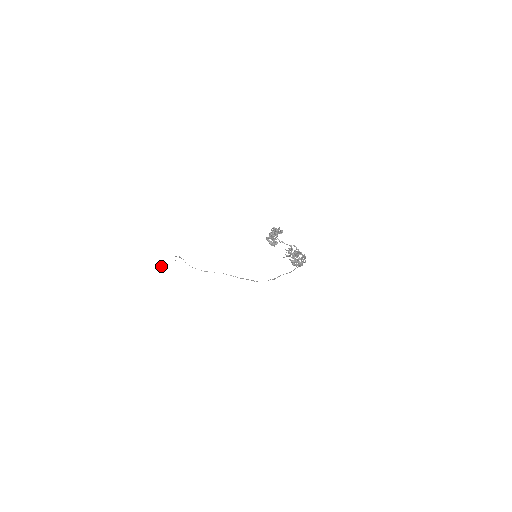
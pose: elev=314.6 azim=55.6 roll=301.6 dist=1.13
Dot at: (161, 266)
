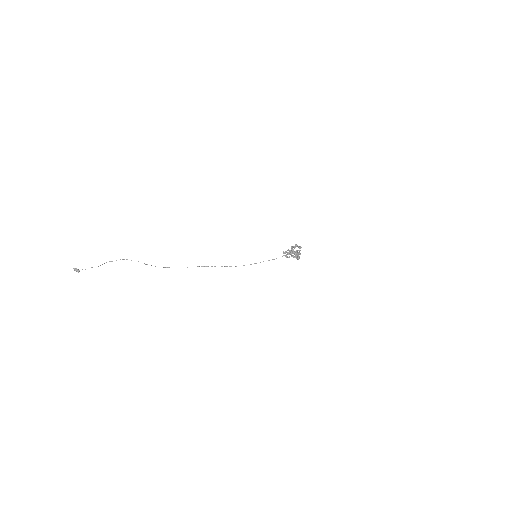
Dot at: occluded
